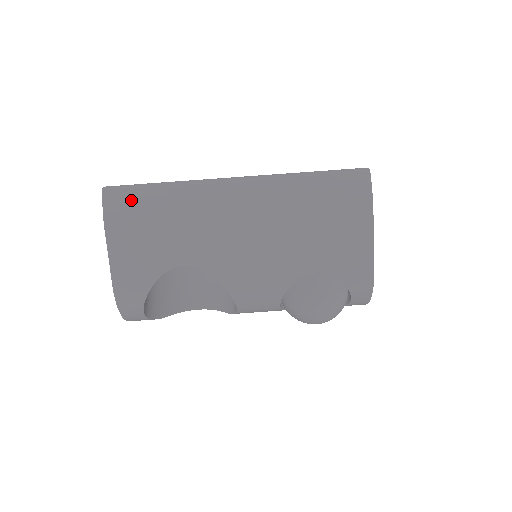
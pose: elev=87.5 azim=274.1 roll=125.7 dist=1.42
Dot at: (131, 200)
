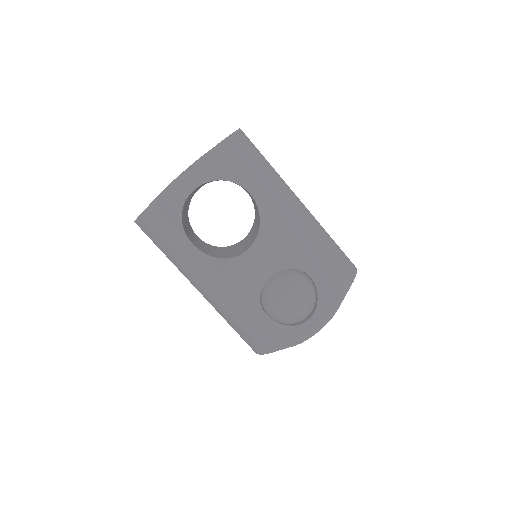
Dot at: (251, 146)
